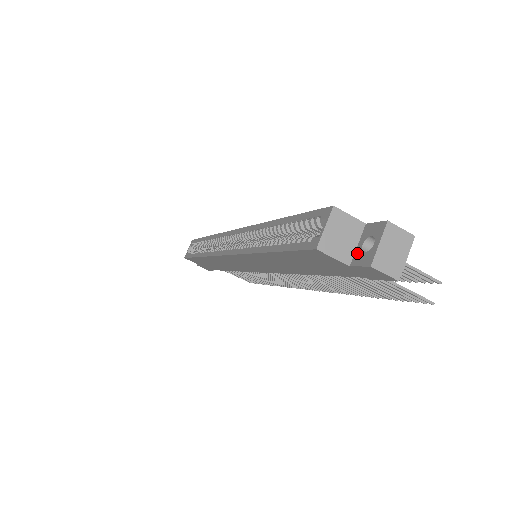
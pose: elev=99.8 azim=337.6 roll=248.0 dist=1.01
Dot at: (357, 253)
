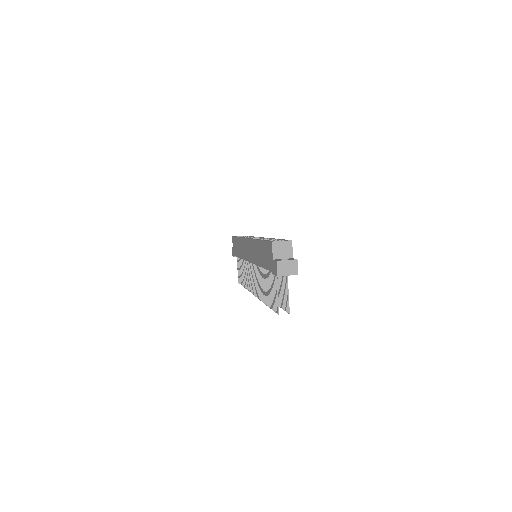
Dot at: (280, 259)
